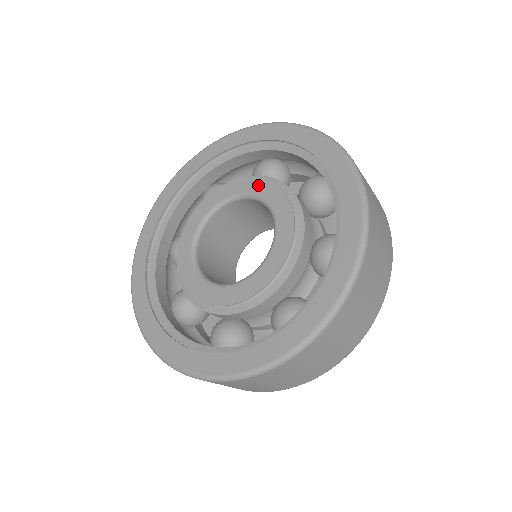
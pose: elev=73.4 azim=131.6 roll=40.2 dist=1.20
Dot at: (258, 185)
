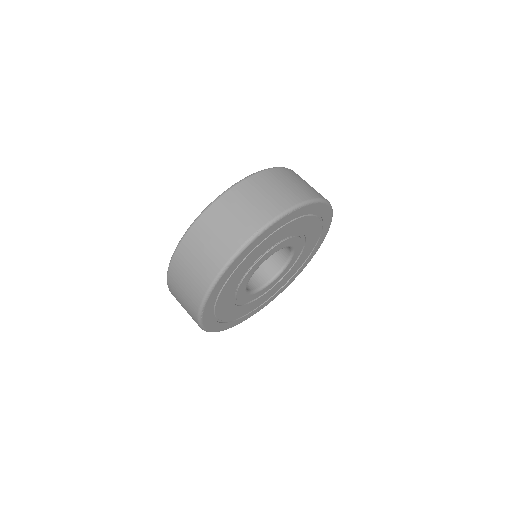
Dot at: occluded
